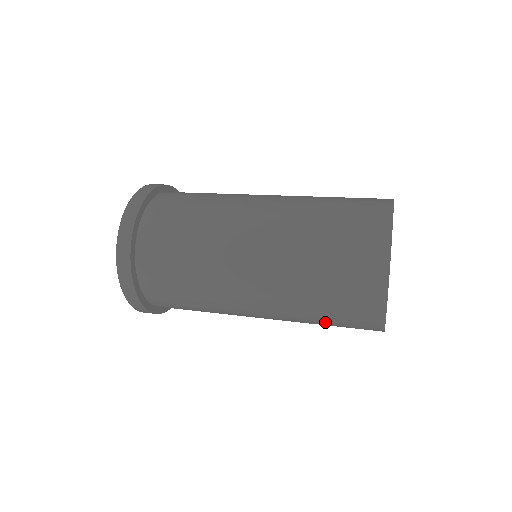
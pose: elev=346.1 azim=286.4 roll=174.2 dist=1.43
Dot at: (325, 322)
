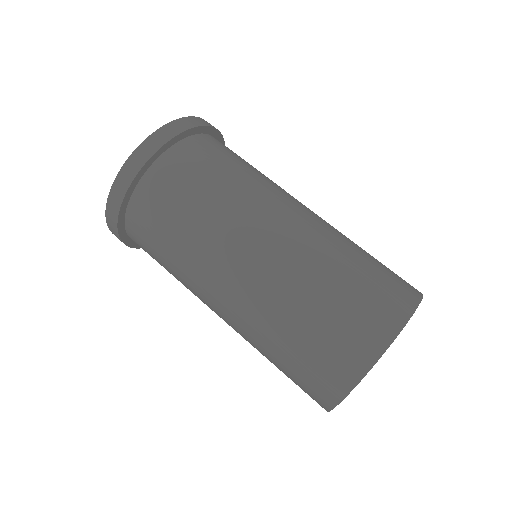
Dot at: (277, 367)
